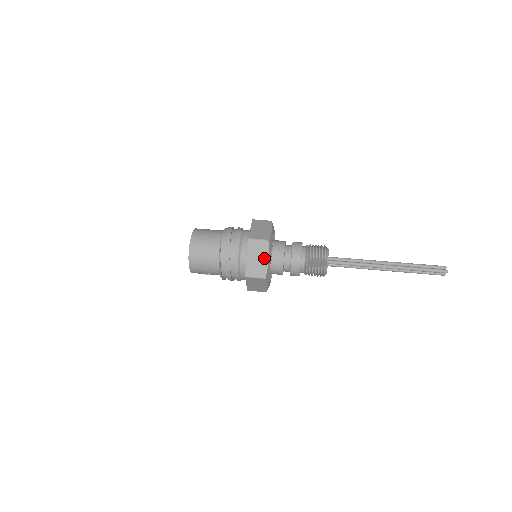
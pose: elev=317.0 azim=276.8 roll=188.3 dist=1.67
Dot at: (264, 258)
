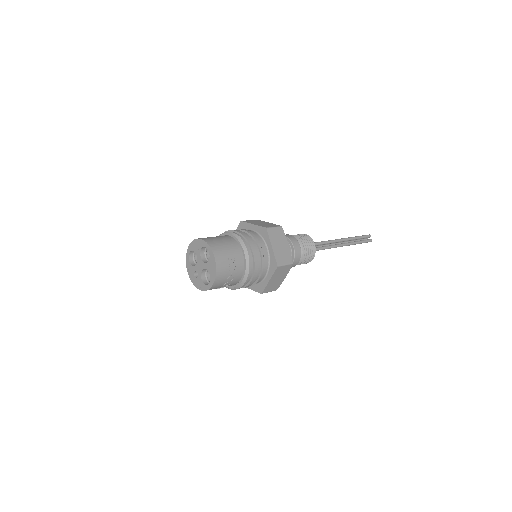
Dot at: (265, 223)
